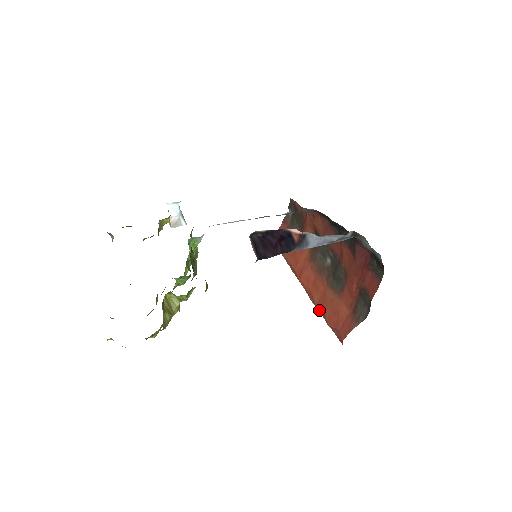
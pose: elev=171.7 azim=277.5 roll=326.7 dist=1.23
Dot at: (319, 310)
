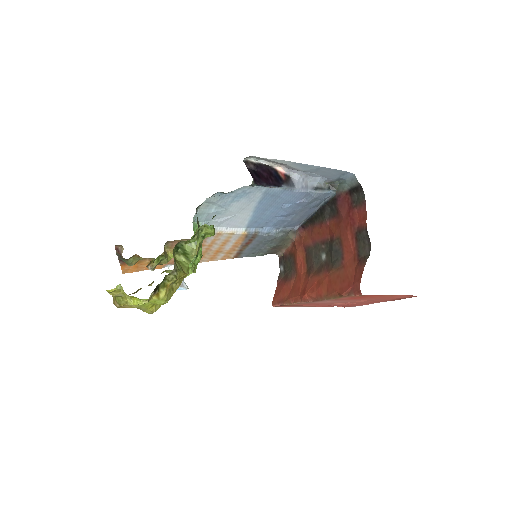
Dot at: (330, 297)
